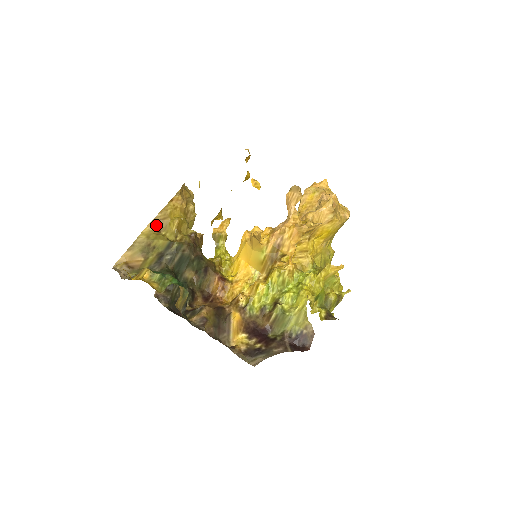
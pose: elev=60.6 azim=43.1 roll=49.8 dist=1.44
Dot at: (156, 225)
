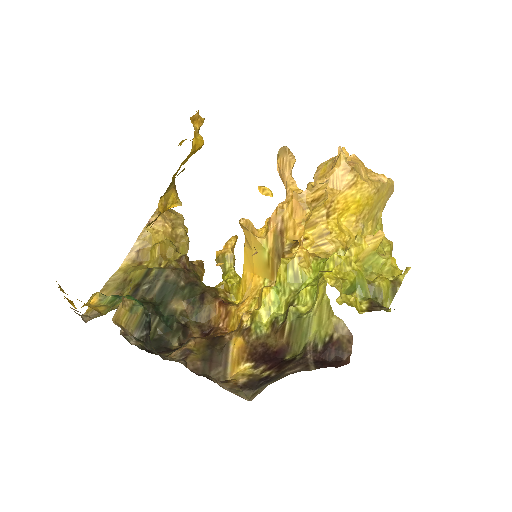
Dot at: (135, 257)
